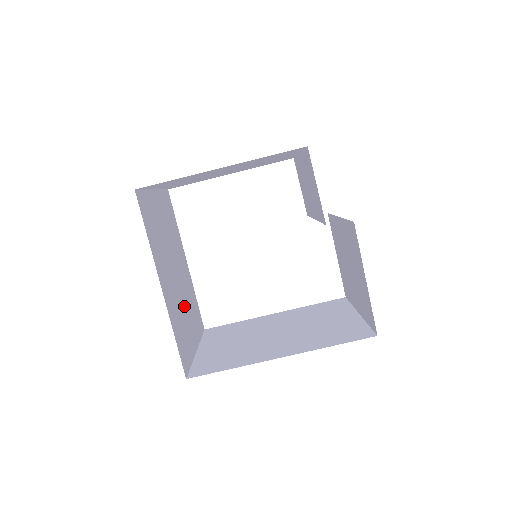
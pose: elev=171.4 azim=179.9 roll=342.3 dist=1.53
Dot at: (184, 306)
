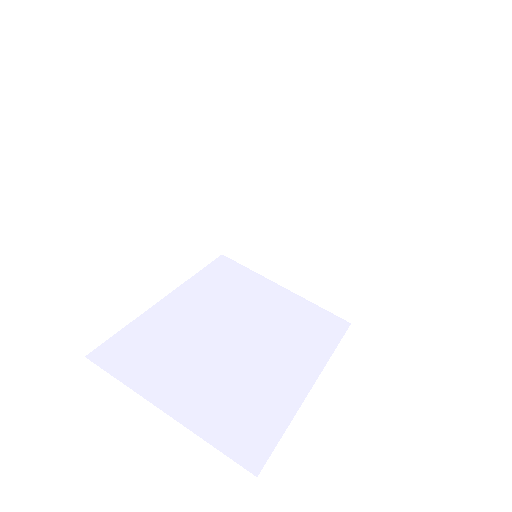
Dot at: occluded
